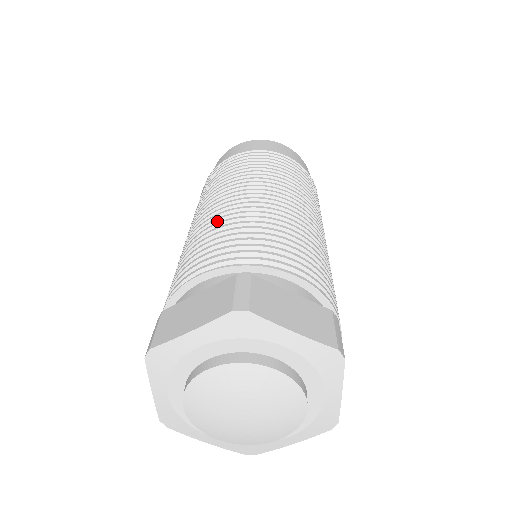
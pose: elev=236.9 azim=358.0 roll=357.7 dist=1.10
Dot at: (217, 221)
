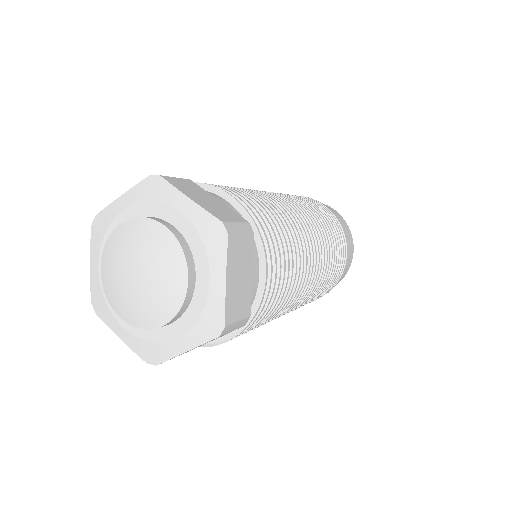
Dot at: (276, 203)
